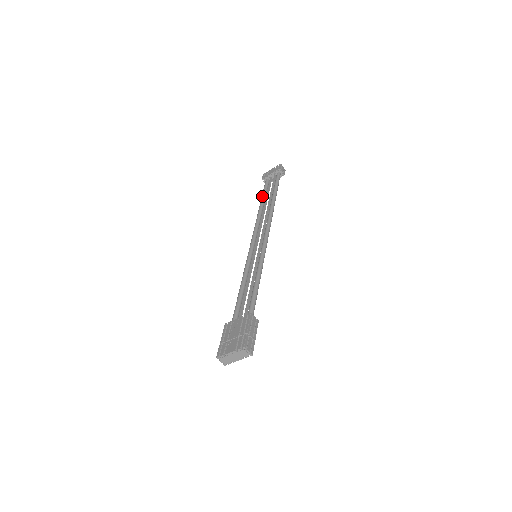
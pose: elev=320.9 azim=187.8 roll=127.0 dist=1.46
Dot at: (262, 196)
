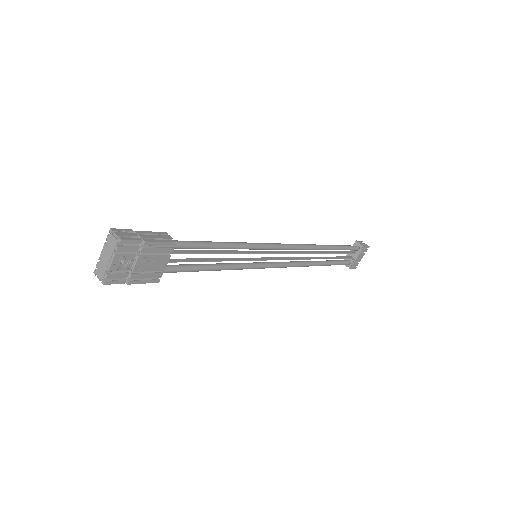
Dot at: occluded
